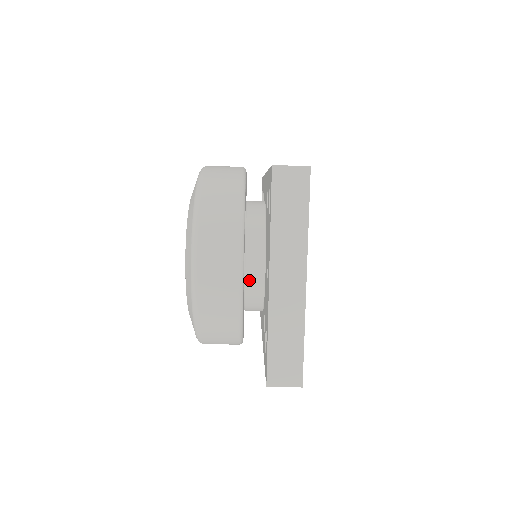
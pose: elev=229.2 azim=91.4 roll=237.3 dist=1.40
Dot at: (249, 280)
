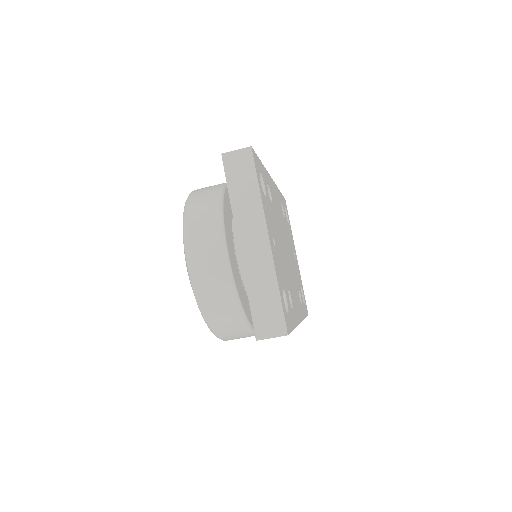
Dot at: occluded
